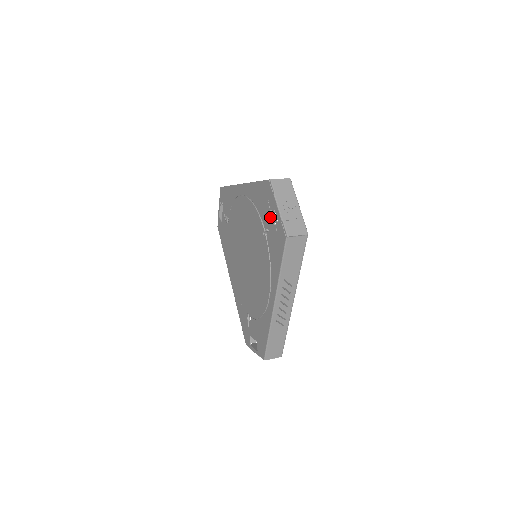
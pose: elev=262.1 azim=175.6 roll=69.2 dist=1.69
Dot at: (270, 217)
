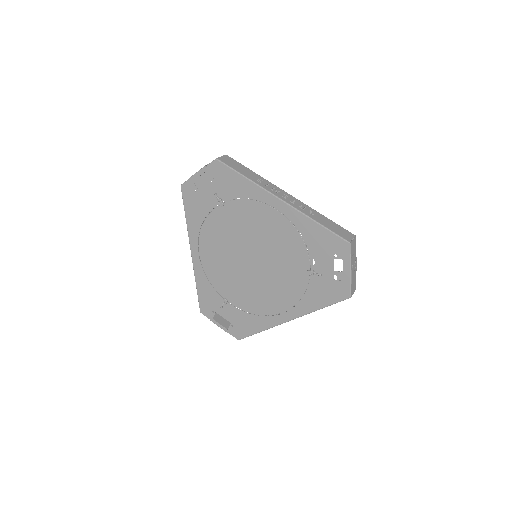
Dot at: (330, 268)
